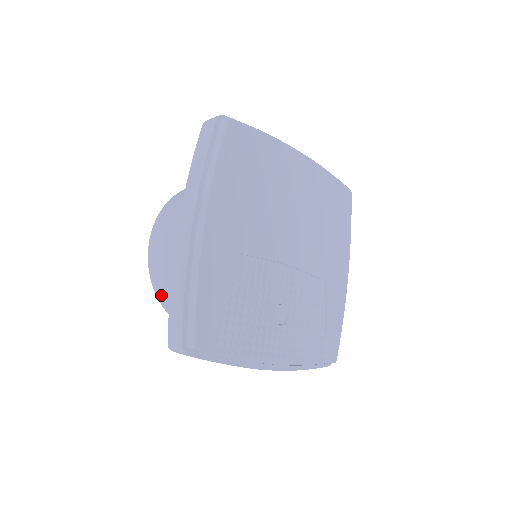
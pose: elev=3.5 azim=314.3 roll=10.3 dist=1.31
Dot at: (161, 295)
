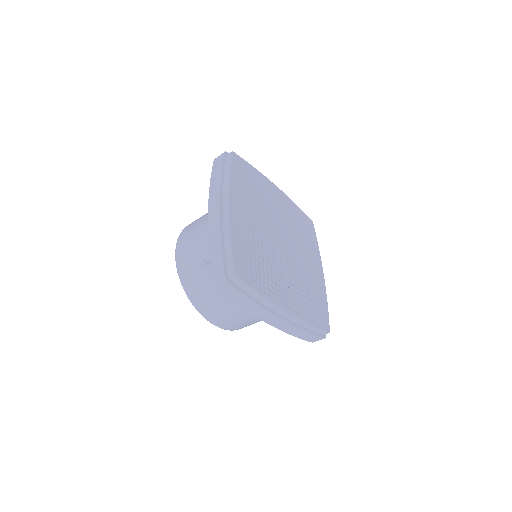
Dot at: (189, 286)
